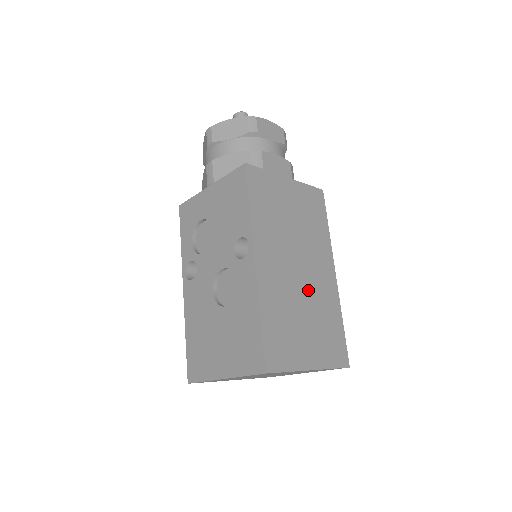
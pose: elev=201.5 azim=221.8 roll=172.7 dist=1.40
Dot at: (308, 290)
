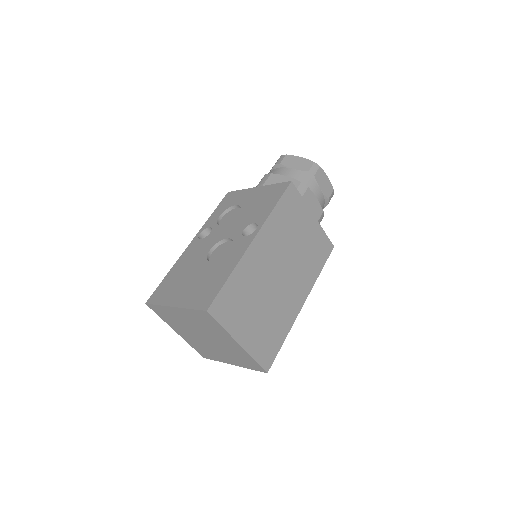
Dot at: (276, 294)
